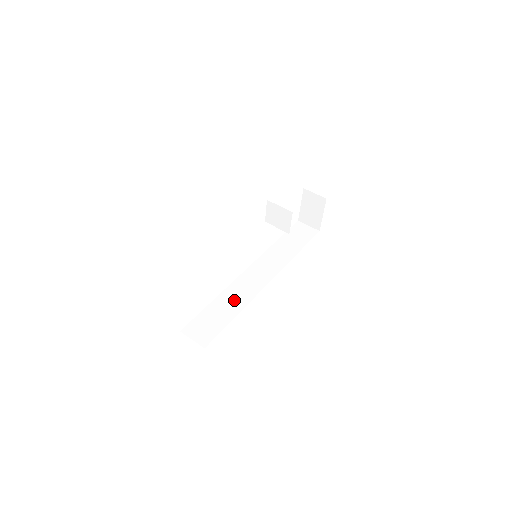
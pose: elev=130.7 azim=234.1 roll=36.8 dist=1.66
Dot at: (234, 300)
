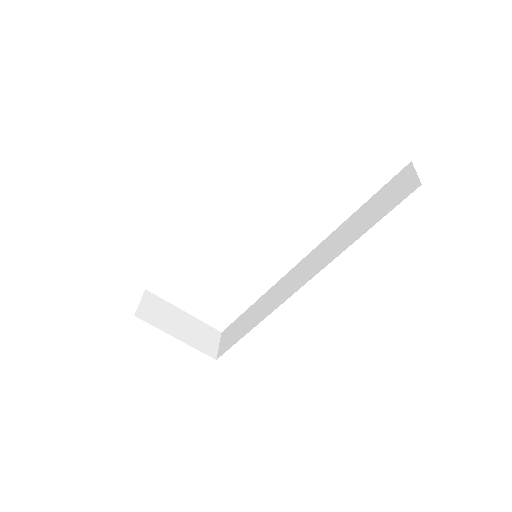
Dot at: (263, 308)
